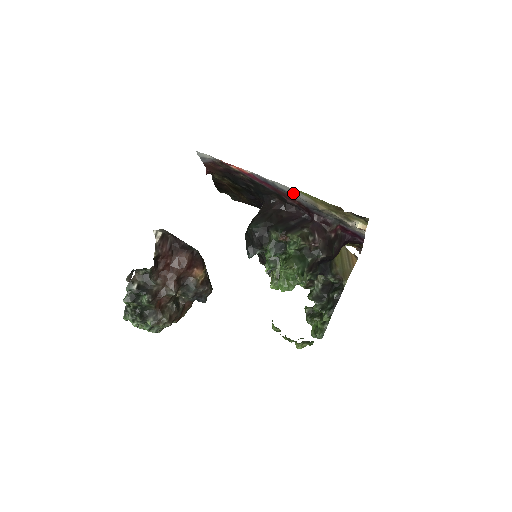
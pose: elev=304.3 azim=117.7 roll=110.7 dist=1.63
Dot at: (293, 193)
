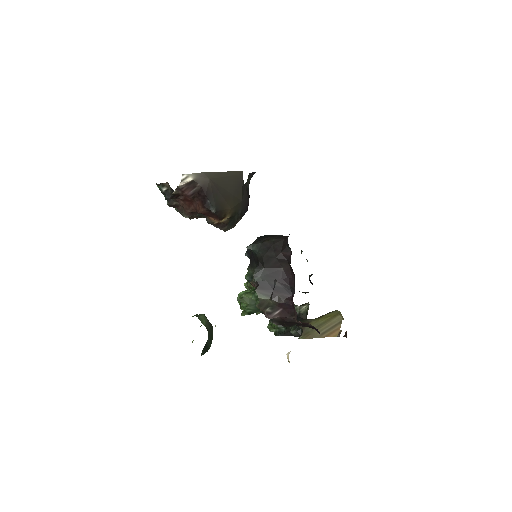
Dot at: occluded
